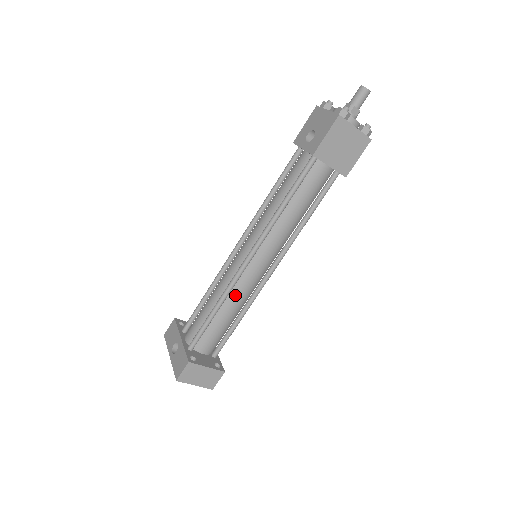
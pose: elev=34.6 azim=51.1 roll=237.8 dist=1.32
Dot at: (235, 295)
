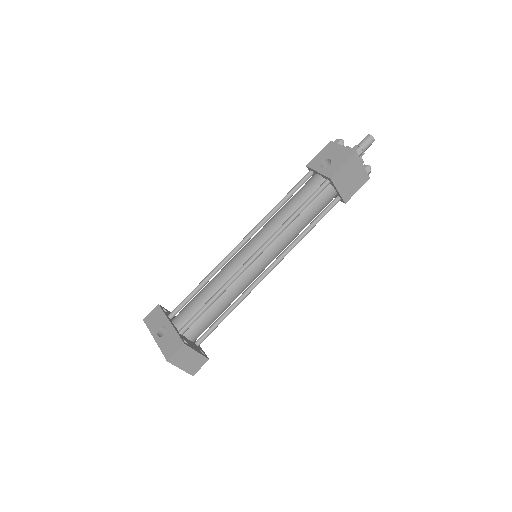
Dot at: (234, 287)
